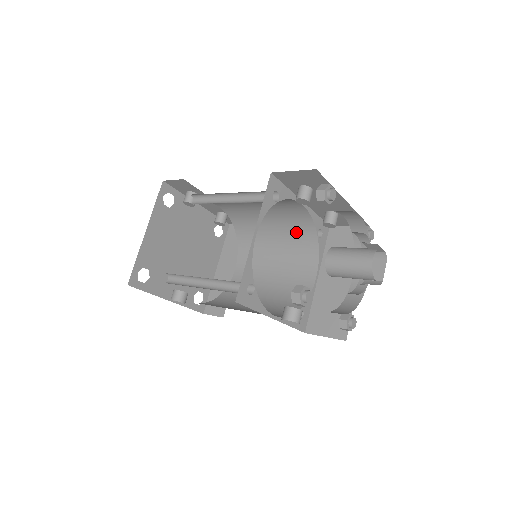
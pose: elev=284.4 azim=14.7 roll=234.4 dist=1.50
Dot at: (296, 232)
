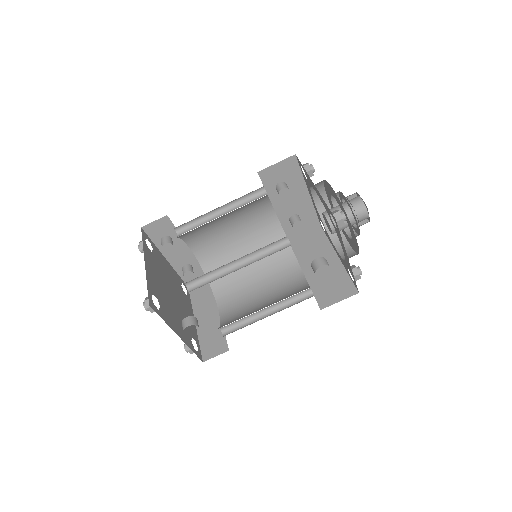
Dot at: occluded
